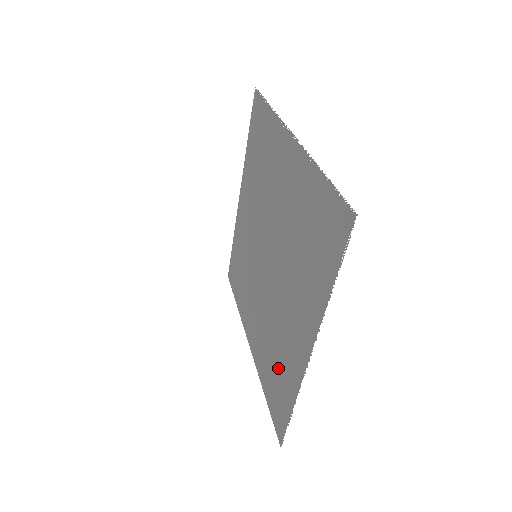
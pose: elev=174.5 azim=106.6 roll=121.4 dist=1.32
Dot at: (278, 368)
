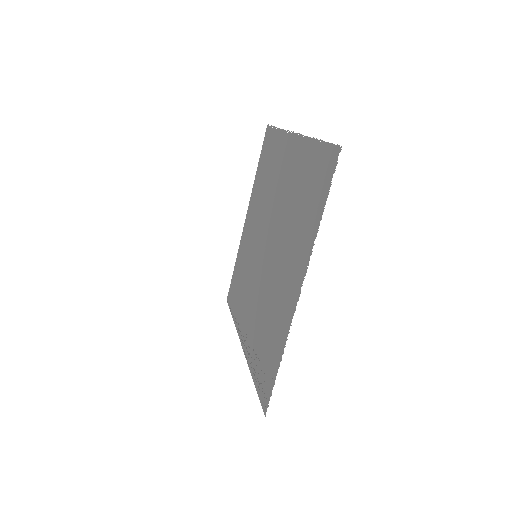
Dot at: (269, 337)
